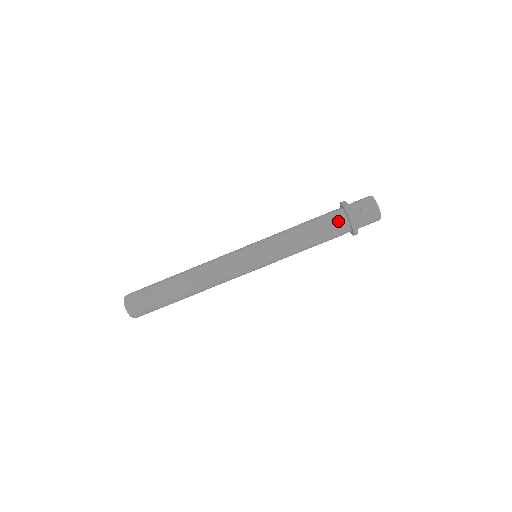
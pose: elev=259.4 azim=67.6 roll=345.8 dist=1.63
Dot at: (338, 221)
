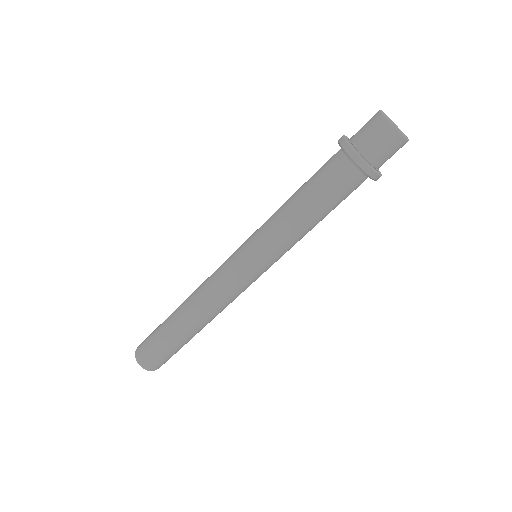
Dot at: (350, 181)
